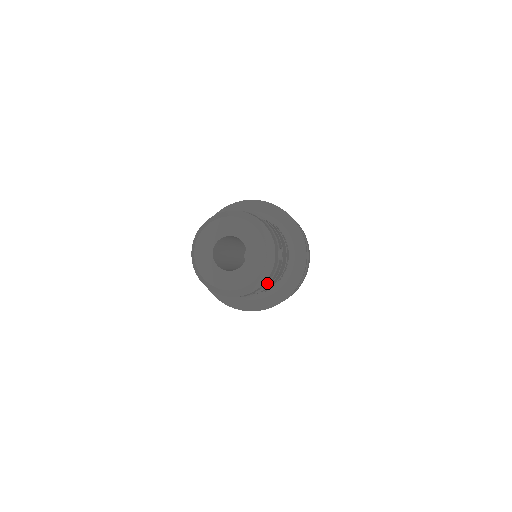
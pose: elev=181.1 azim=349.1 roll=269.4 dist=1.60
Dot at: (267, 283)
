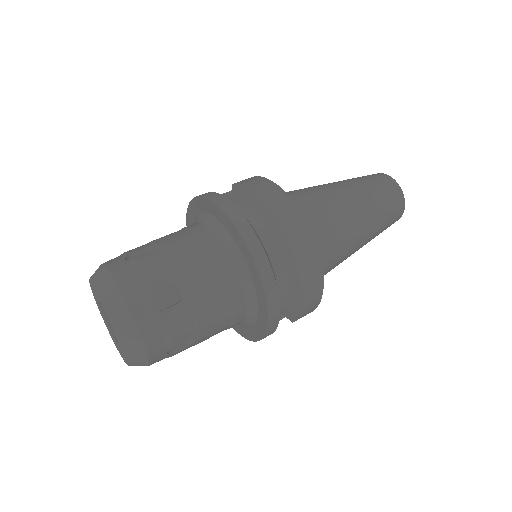
Dot at: (167, 342)
